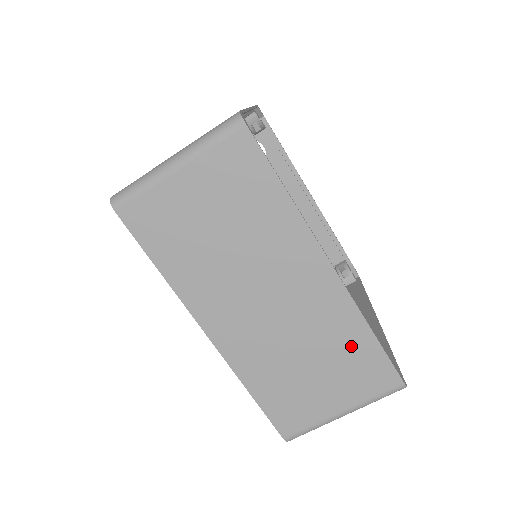
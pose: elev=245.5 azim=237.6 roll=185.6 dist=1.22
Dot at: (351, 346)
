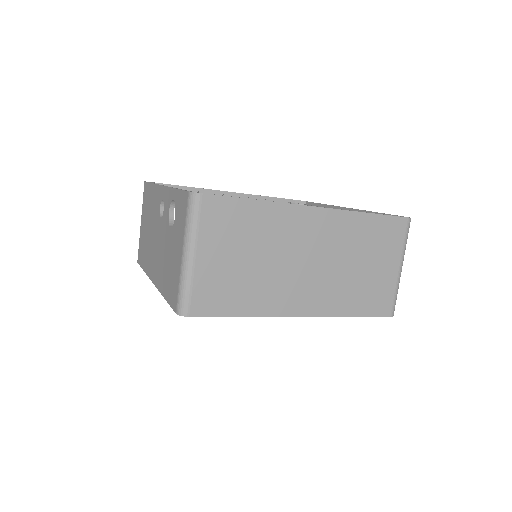
Dot at: (367, 232)
